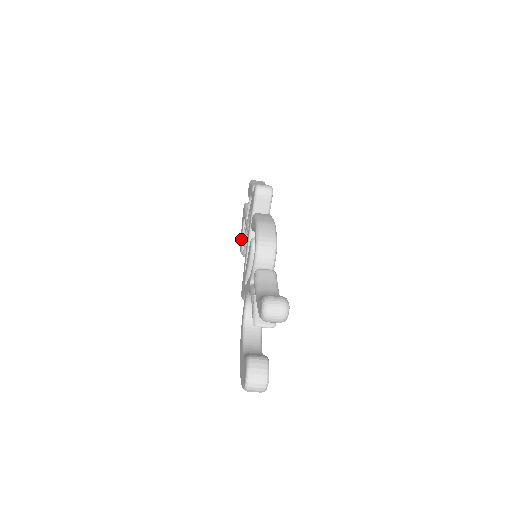
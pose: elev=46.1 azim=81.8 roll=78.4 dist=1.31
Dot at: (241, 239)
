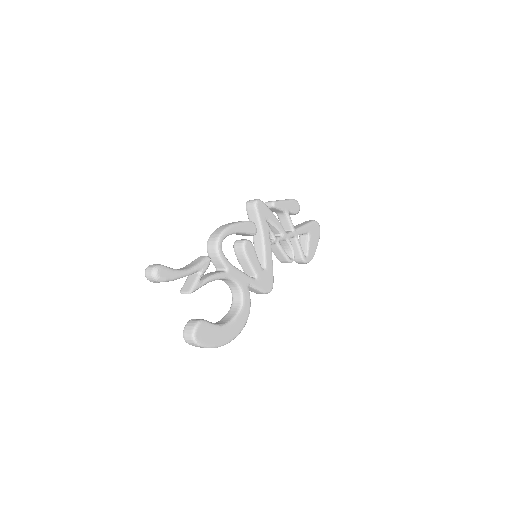
Dot at: occluded
